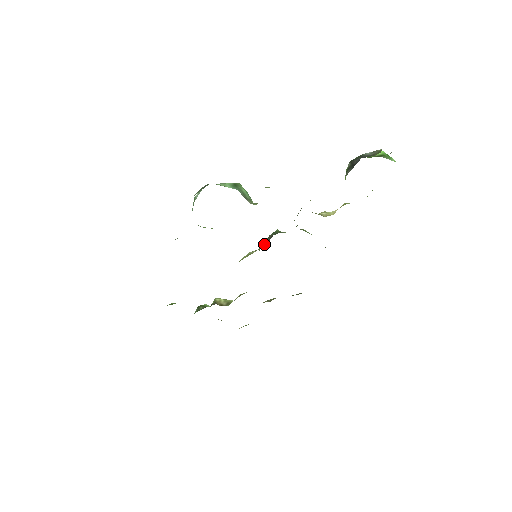
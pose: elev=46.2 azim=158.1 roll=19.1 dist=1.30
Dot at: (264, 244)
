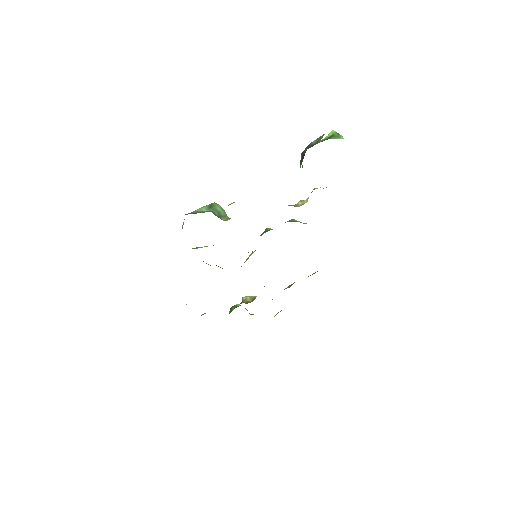
Dot at: occluded
